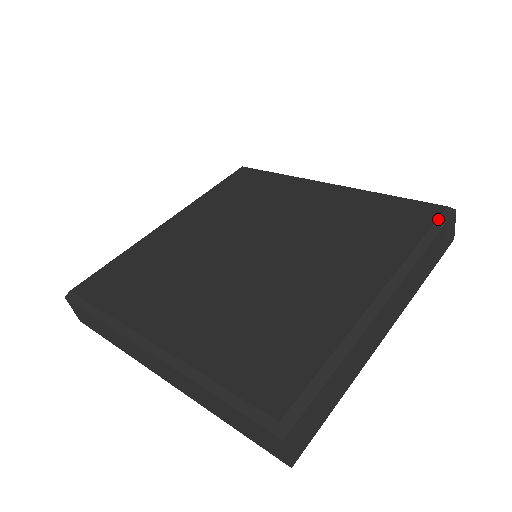
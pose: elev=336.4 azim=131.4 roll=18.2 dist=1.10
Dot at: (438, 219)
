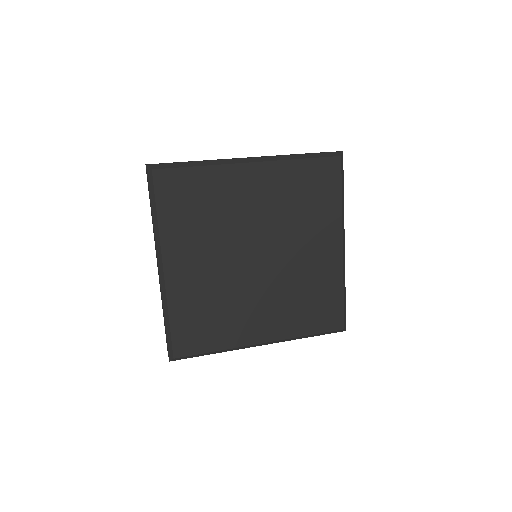
Dot at: (342, 172)
